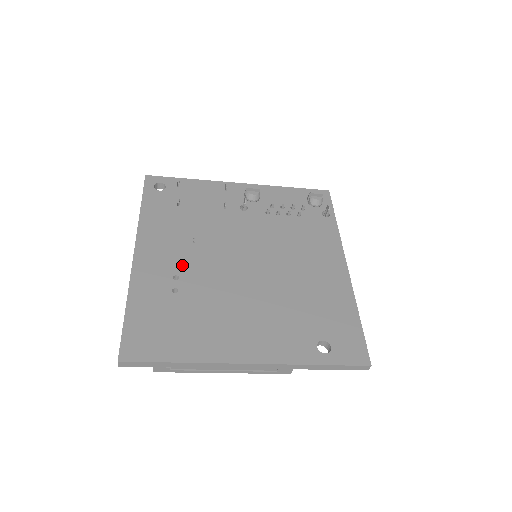
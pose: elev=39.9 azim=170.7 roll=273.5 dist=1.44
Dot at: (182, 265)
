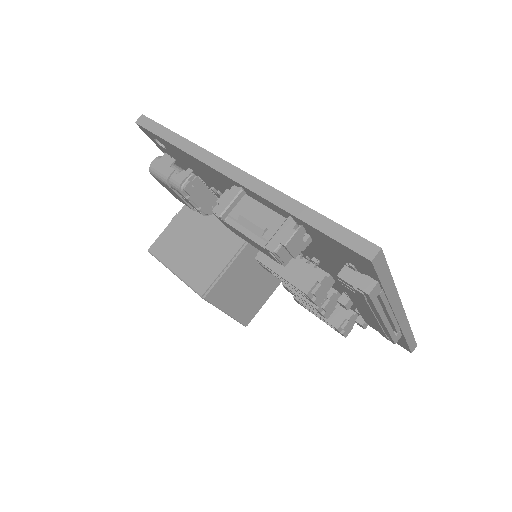
Dot at: occluded
